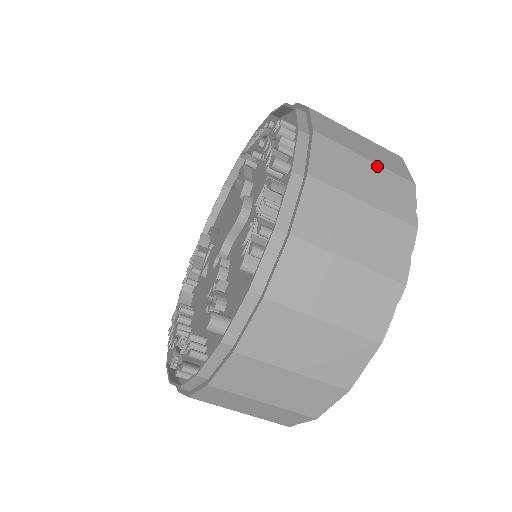
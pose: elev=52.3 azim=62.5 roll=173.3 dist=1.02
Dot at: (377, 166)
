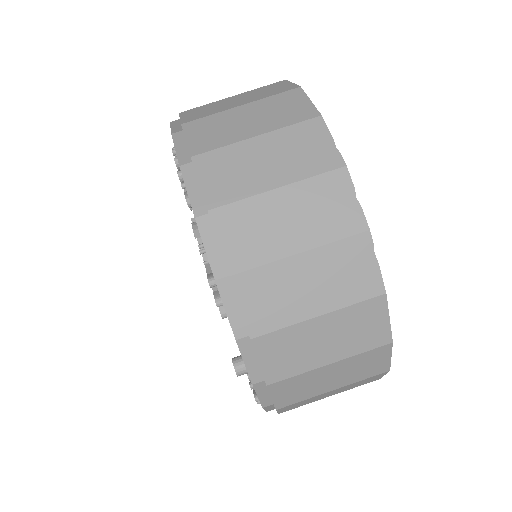
Dot at: (271, 134)
